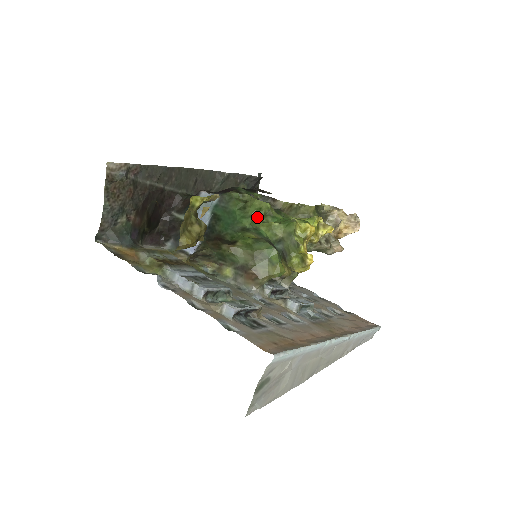
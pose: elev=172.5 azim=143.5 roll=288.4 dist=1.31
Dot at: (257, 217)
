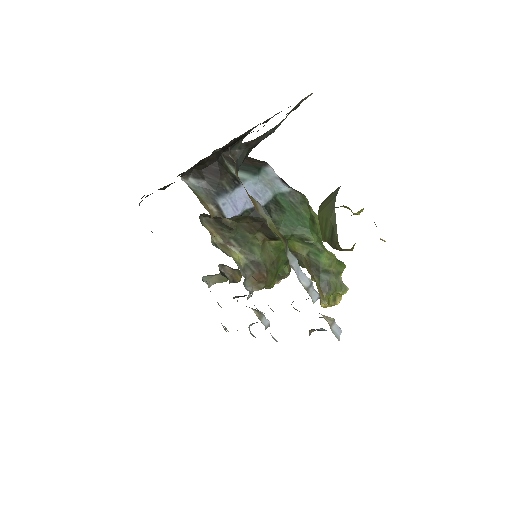
Dot at: (321, 239)
